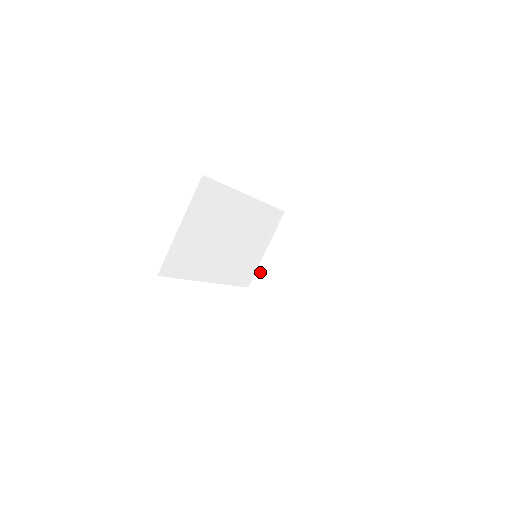
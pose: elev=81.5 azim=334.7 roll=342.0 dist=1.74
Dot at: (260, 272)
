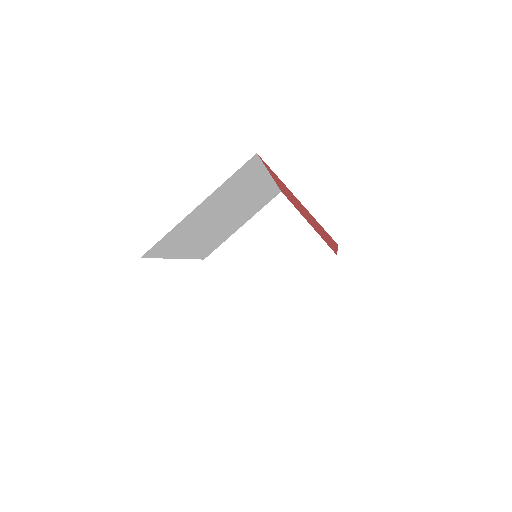
Dot at: (226, 248)
